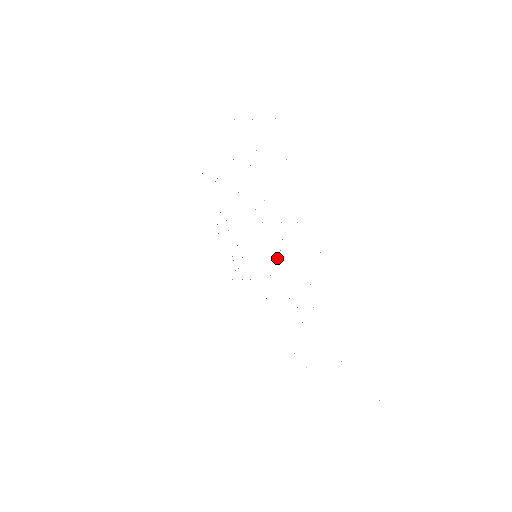
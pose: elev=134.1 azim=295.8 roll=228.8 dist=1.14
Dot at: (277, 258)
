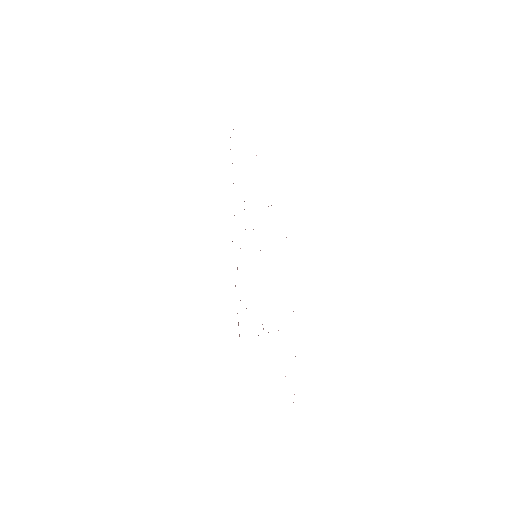
Dot at: occluded
